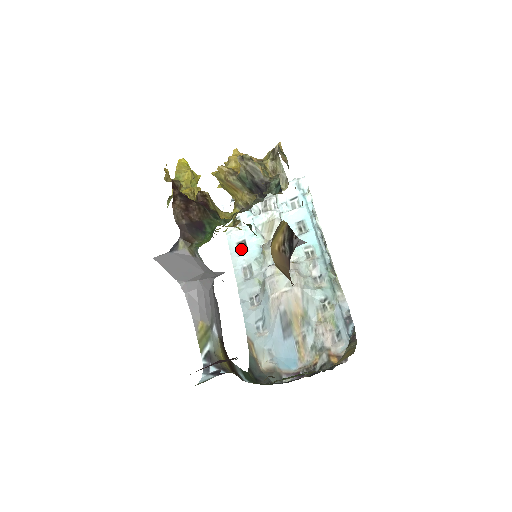
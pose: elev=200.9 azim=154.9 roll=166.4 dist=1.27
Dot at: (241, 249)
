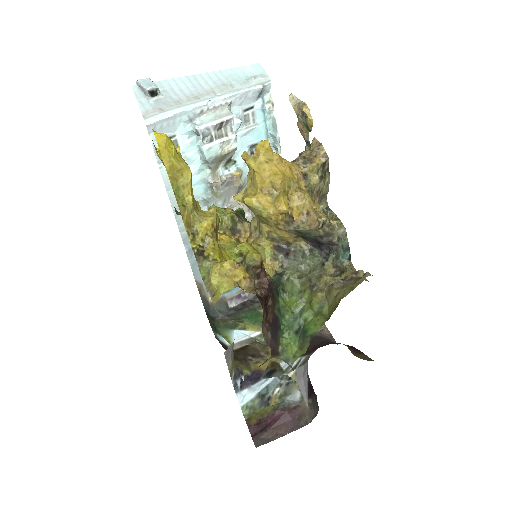
Dot at: occluded
